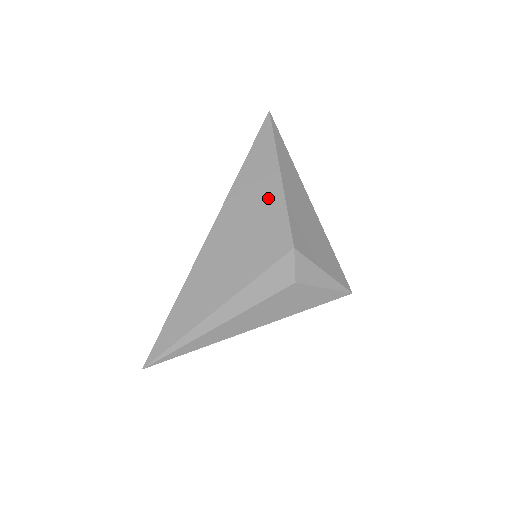
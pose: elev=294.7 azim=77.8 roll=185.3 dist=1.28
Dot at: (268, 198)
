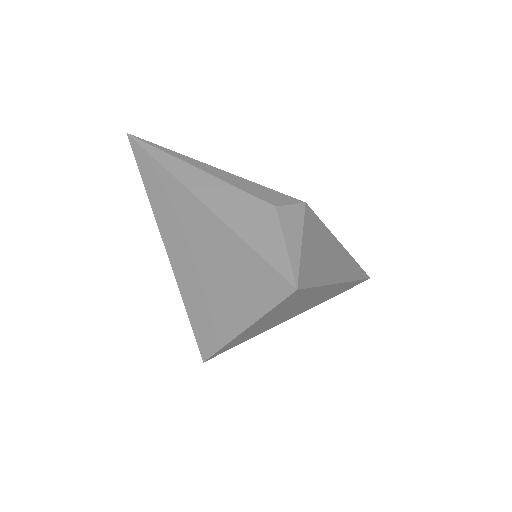
Dot at: occluded
